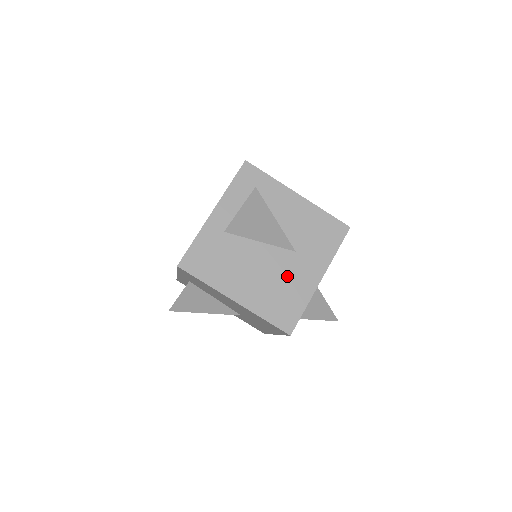
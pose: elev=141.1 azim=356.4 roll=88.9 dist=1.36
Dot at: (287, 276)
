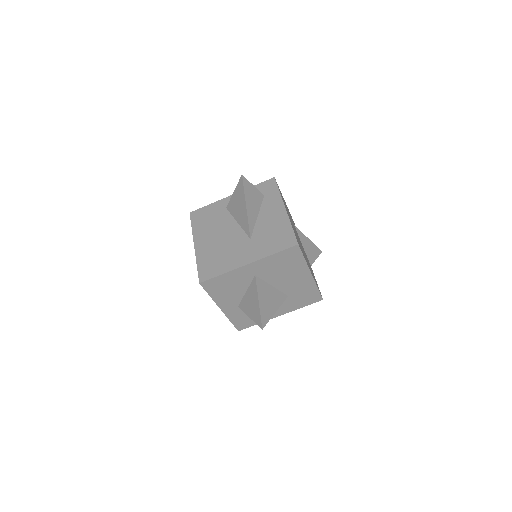
Dot at: (232, 249)
